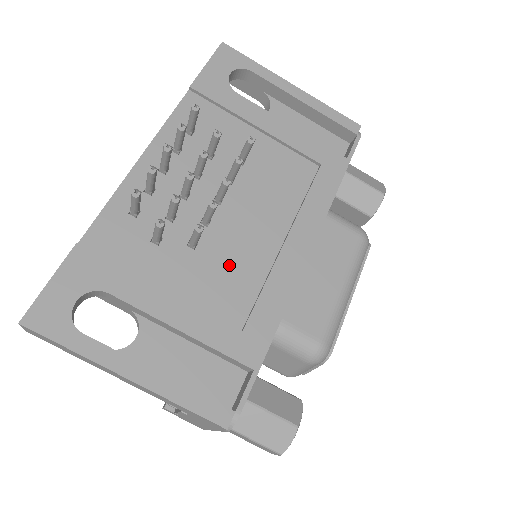
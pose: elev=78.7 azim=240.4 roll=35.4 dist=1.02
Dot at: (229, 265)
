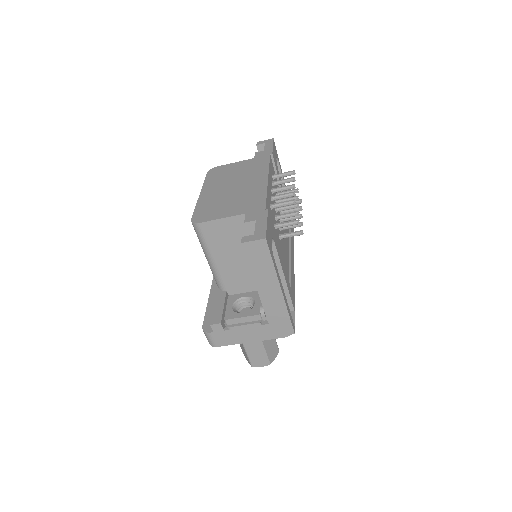
Dot at: (284, 255)
